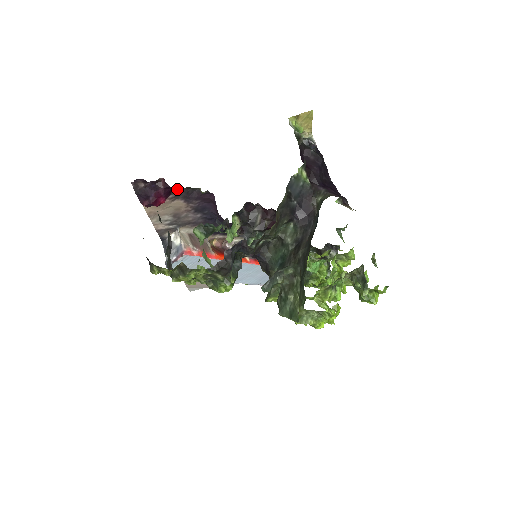
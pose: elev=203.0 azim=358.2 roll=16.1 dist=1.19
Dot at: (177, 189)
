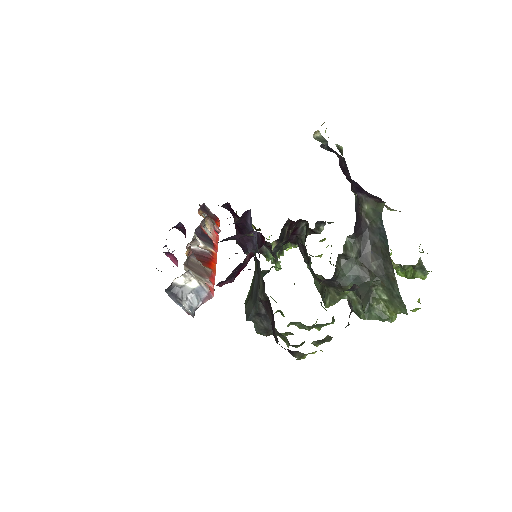
Dot at: occluded
